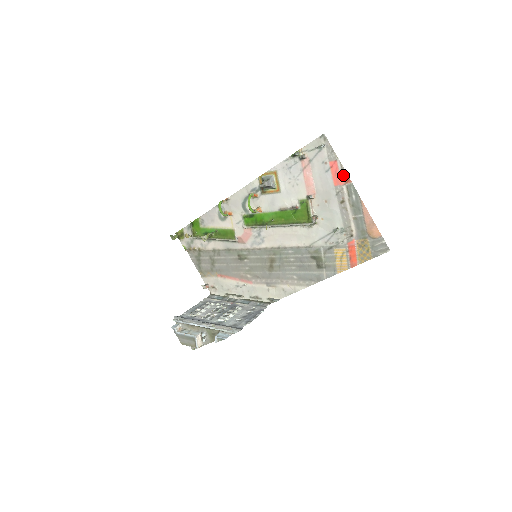
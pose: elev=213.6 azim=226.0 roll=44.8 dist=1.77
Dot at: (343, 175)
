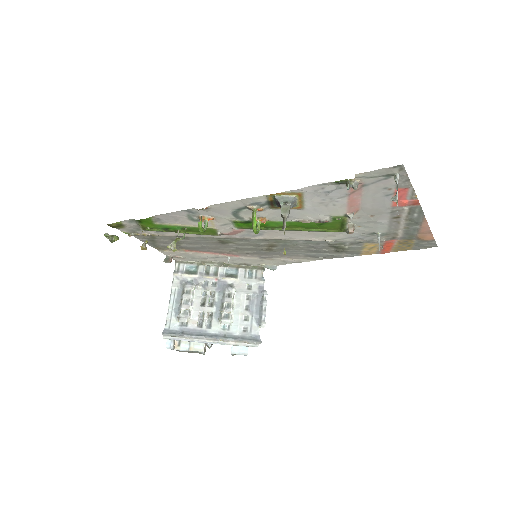
Dot at: (411, 199)
